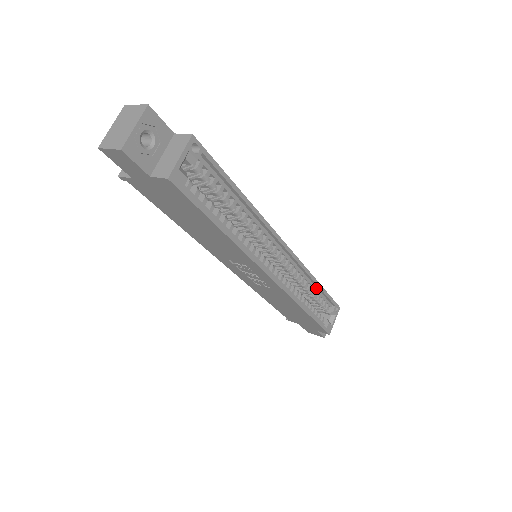
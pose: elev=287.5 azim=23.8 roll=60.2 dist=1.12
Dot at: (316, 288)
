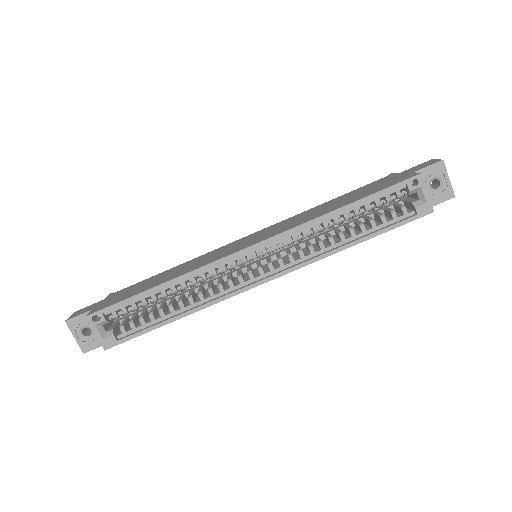
Dot at: (348, 209)
